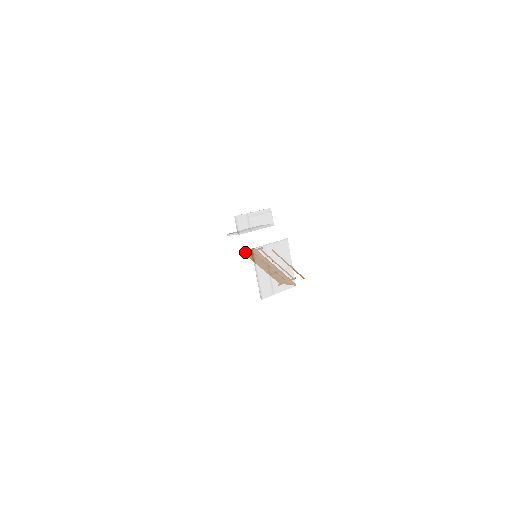
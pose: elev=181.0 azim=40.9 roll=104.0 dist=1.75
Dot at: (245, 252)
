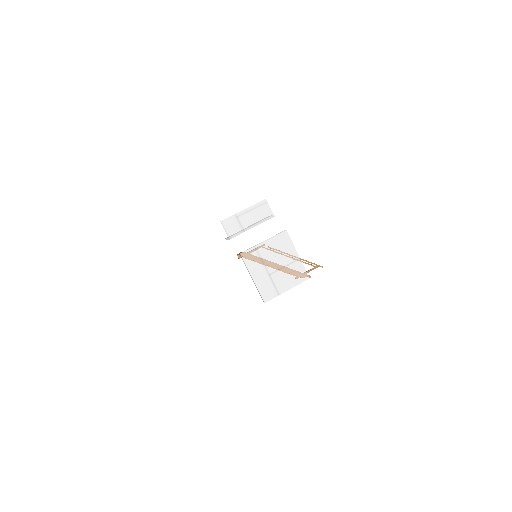
Dot at: occluded
